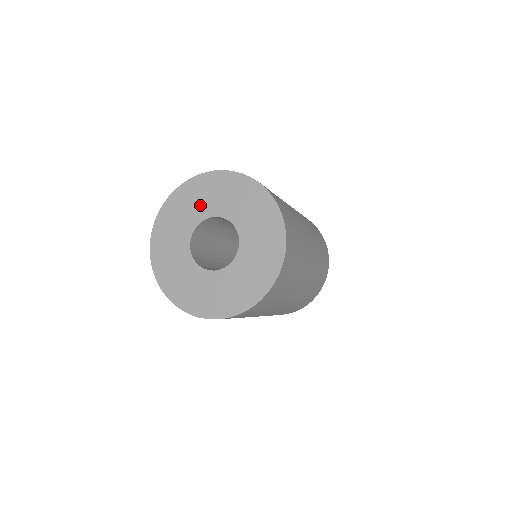
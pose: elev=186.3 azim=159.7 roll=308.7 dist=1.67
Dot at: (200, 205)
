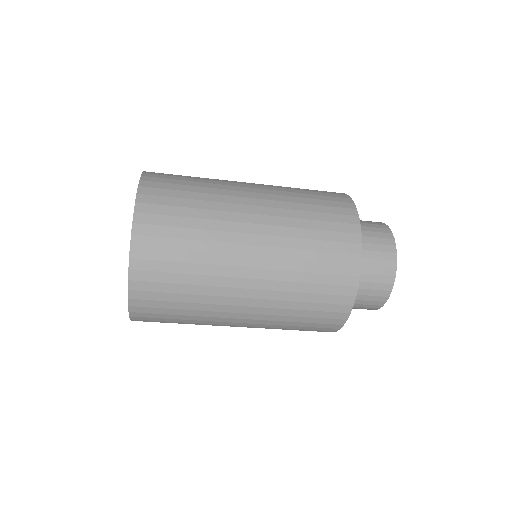
Dot at: occluded
